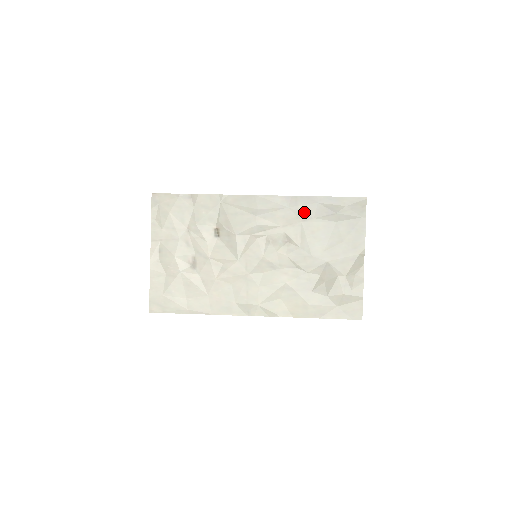
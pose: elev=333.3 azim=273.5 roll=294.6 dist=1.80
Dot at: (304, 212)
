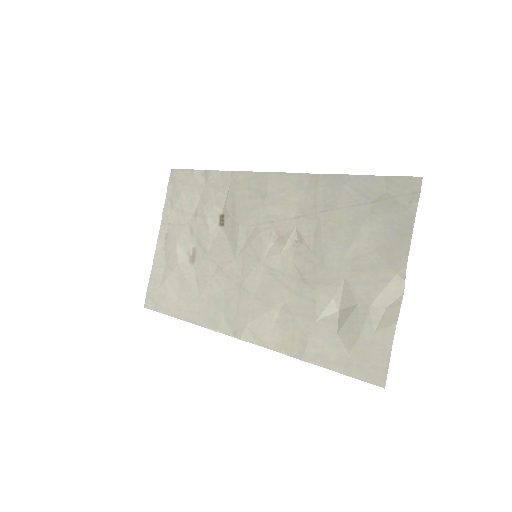
Dot at: (324, 198)
